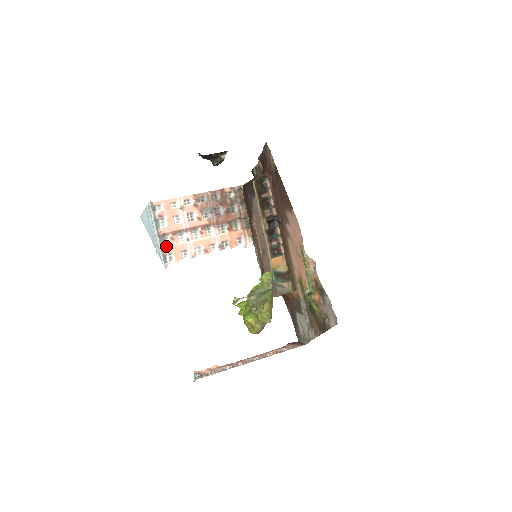
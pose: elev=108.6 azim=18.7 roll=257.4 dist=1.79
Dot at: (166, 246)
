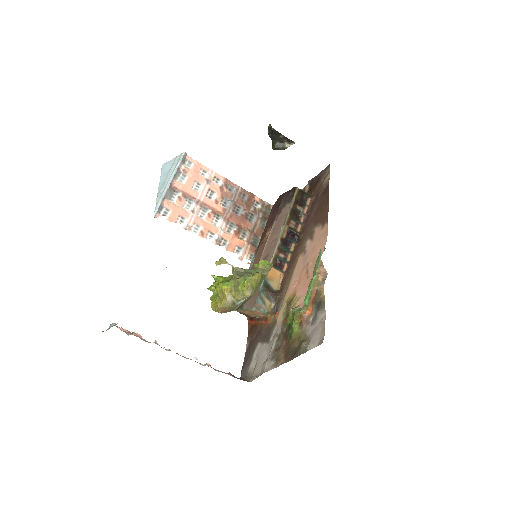
Dot at: (169, 200)
